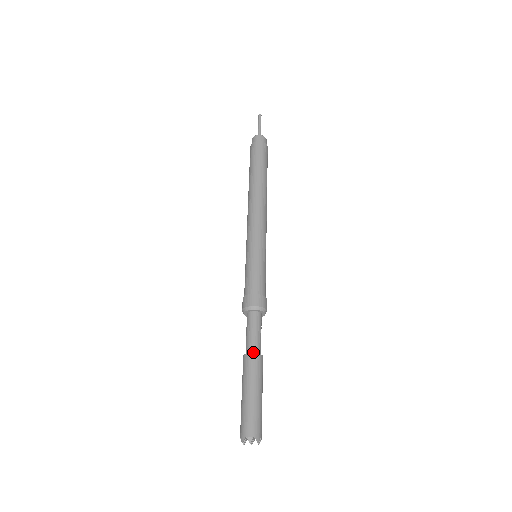
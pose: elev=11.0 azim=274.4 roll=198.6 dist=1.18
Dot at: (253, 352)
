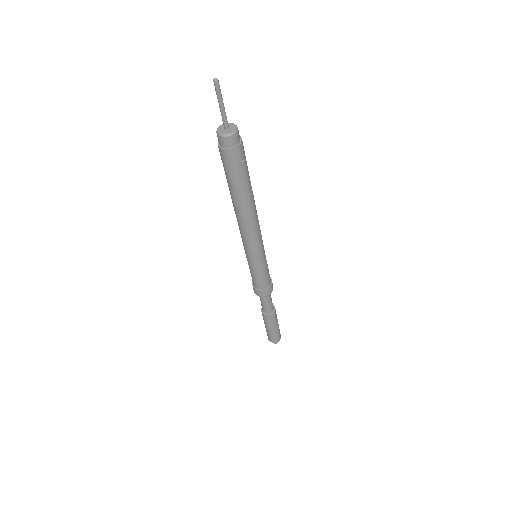
Dot at: (265, 313)
